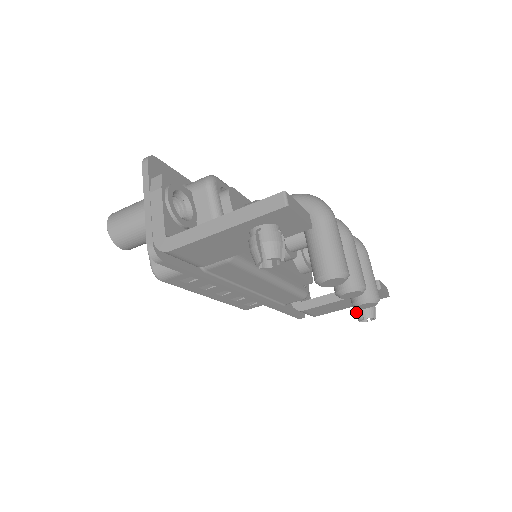
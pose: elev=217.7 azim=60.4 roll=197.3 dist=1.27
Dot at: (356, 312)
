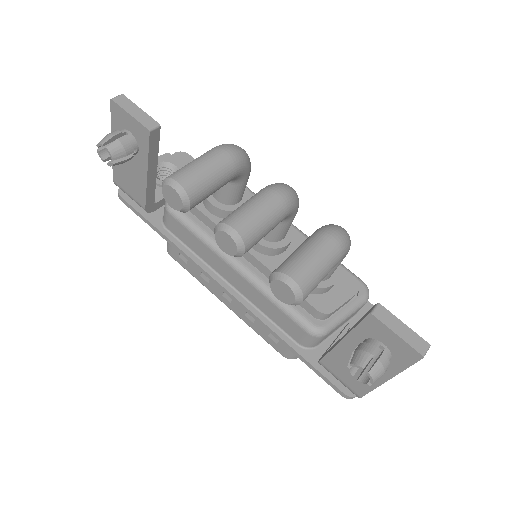
Dot at: occluded
